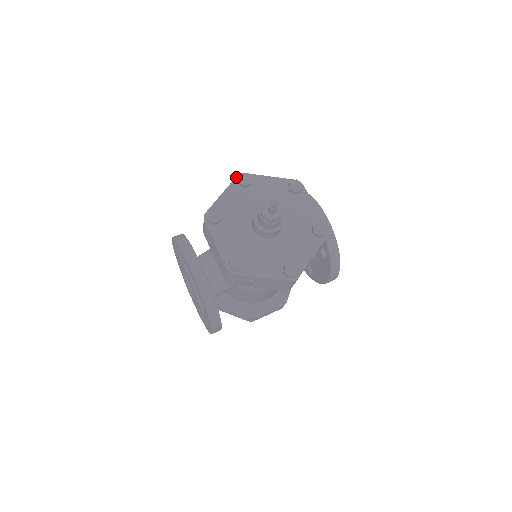
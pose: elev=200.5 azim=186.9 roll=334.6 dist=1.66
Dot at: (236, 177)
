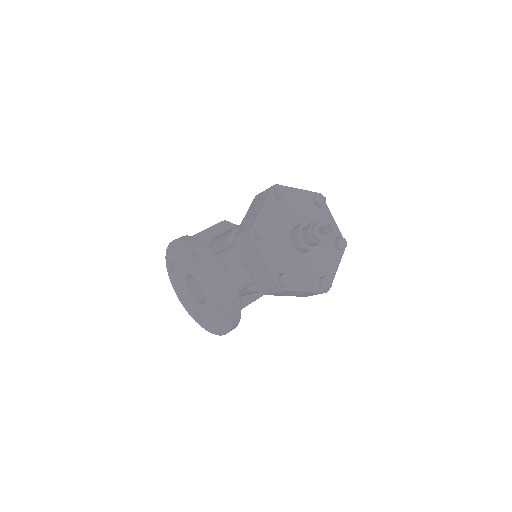
Dot at: (271, 189)
